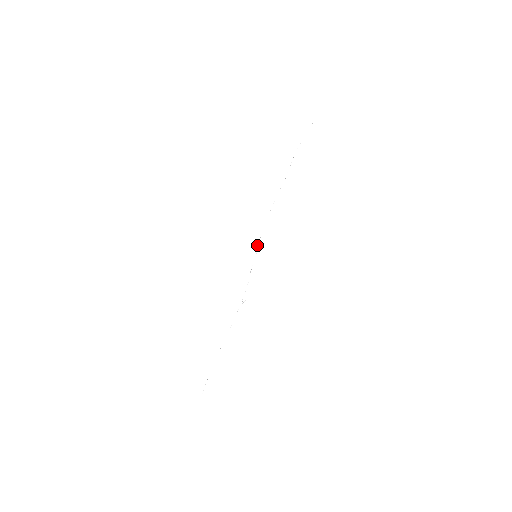
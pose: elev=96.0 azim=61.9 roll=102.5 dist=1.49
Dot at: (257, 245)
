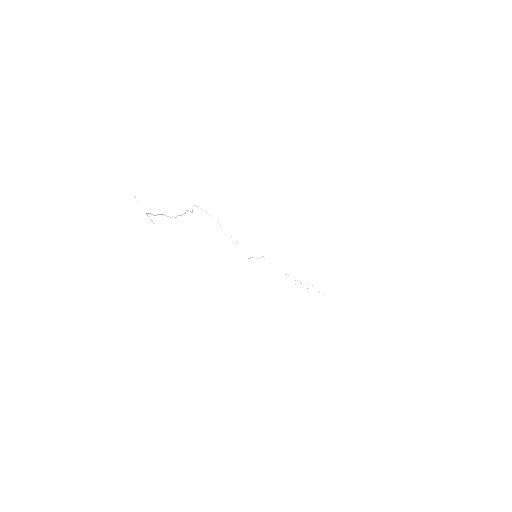
Dot at: occluded
